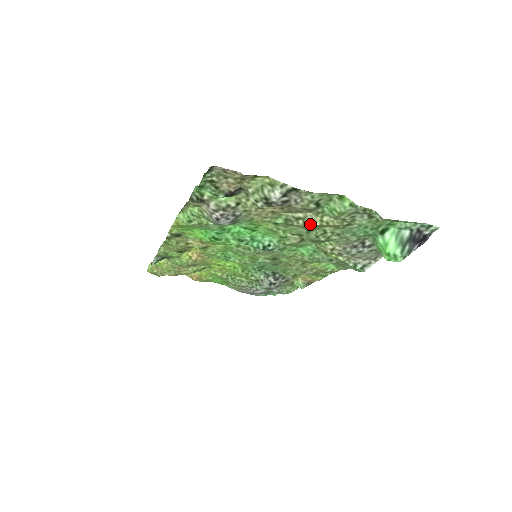
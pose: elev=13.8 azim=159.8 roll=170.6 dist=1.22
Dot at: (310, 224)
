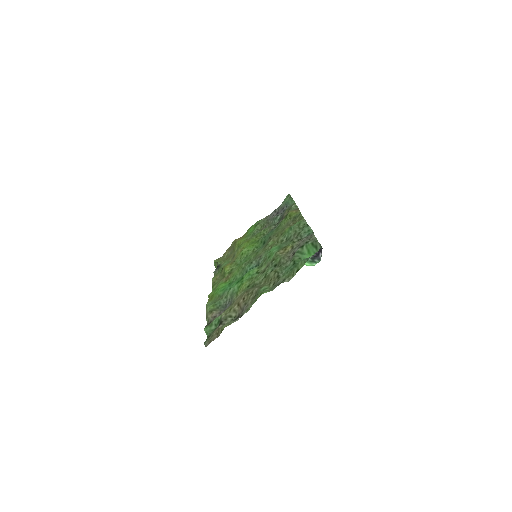
Dot at: (262, 284)
